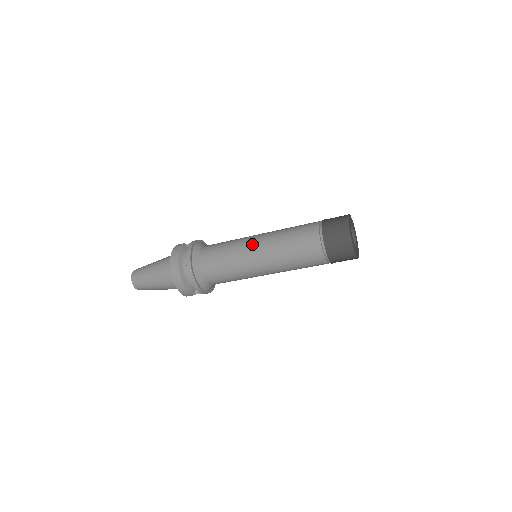
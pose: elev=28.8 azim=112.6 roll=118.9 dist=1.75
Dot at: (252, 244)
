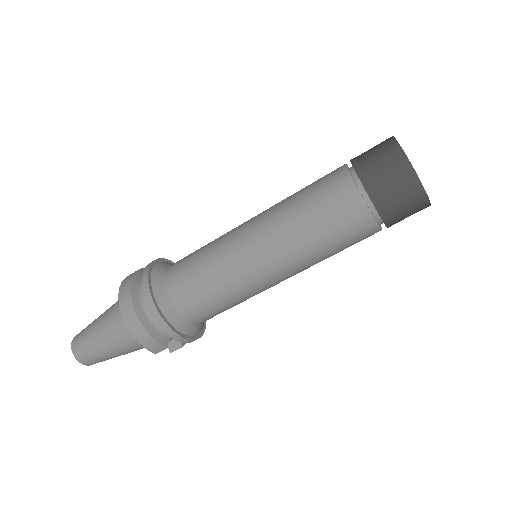
Dot at: (242, 229)
